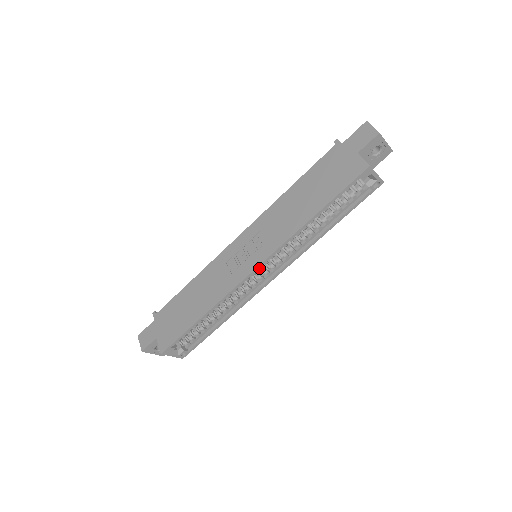
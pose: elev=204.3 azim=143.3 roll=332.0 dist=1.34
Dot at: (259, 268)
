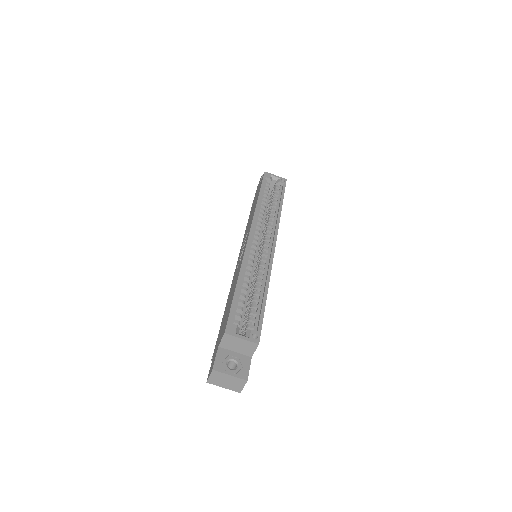
Dot at: (254, 239)
